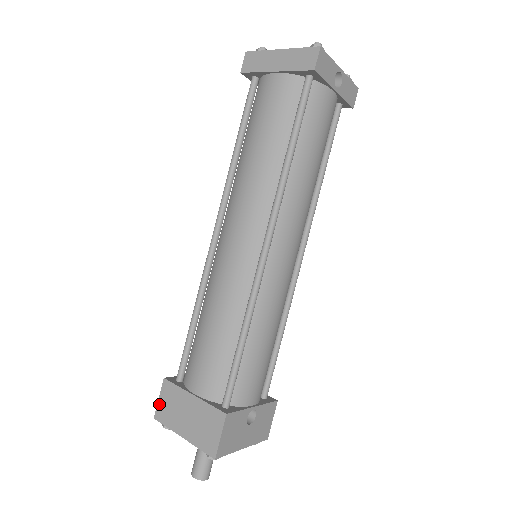
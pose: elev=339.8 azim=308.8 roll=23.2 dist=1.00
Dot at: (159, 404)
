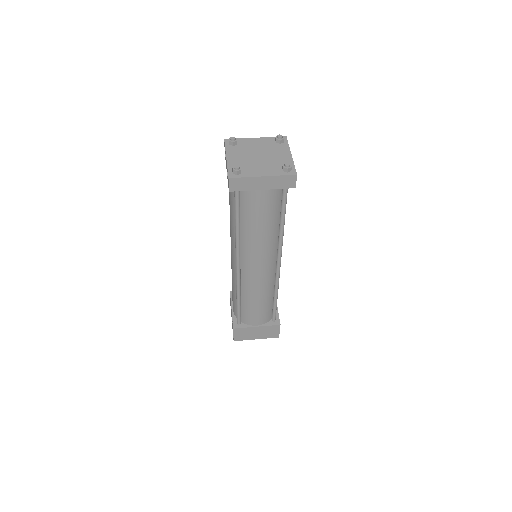
Dot at: (235, 337)
